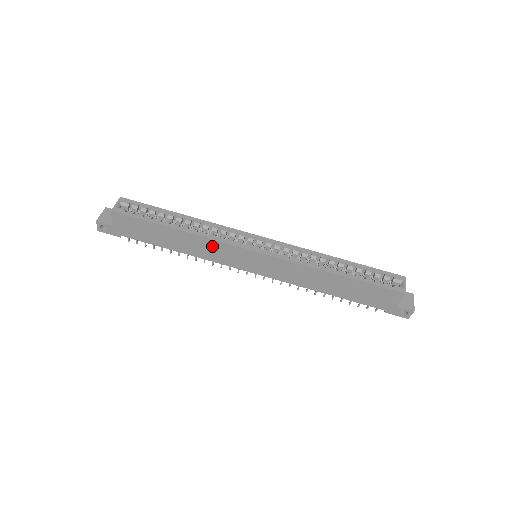
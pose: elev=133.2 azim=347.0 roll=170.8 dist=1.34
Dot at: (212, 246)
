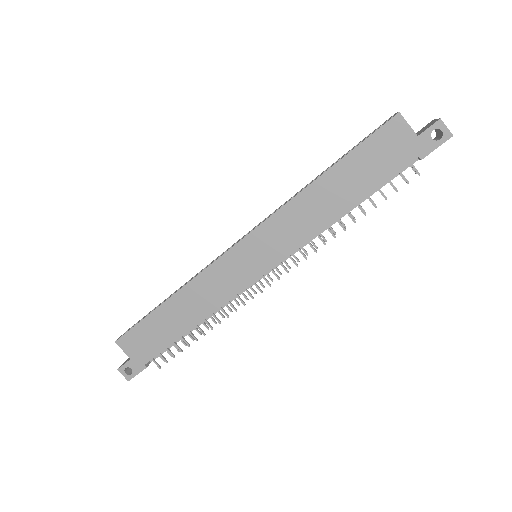
Dot at: (206, 283)
